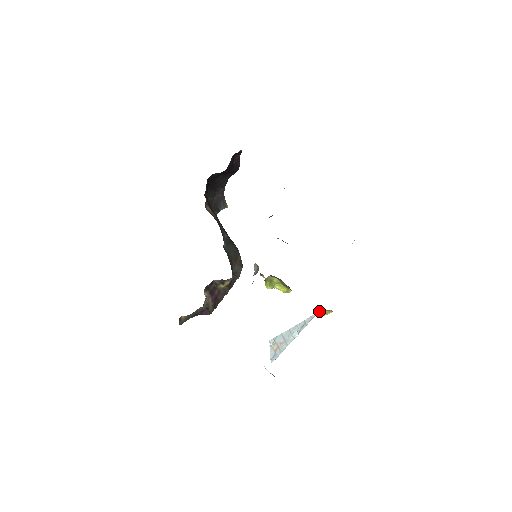
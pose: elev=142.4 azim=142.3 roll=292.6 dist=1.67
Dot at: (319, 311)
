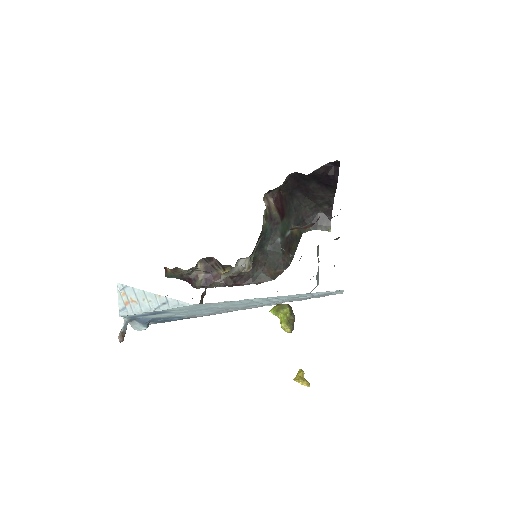
Dot at: (191, 304)
